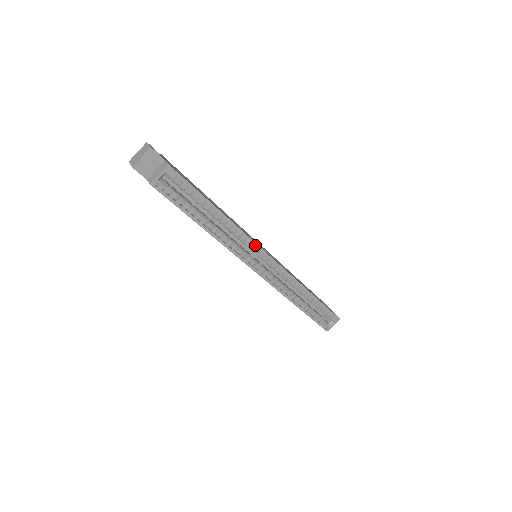
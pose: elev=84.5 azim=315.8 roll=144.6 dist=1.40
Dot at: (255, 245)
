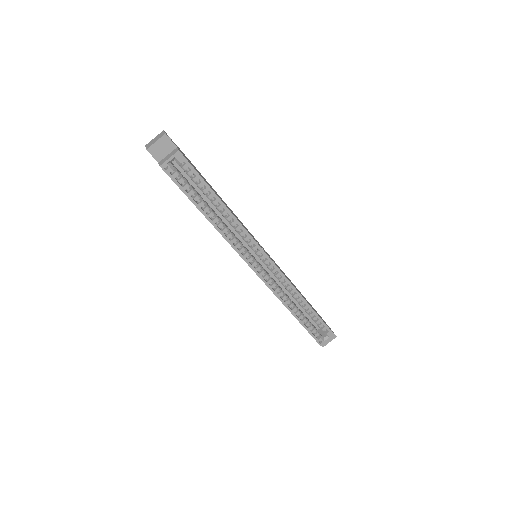
Dot at: (254, 242)
